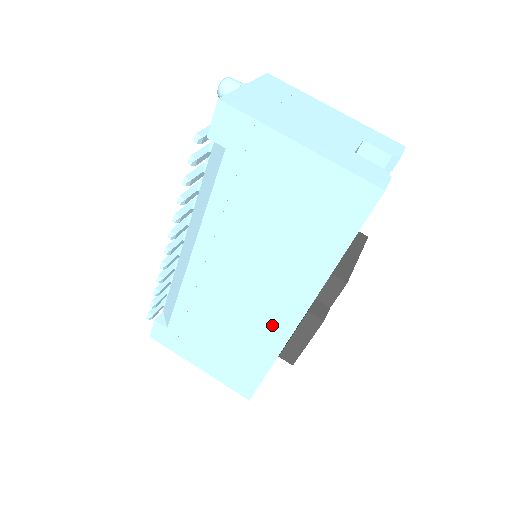
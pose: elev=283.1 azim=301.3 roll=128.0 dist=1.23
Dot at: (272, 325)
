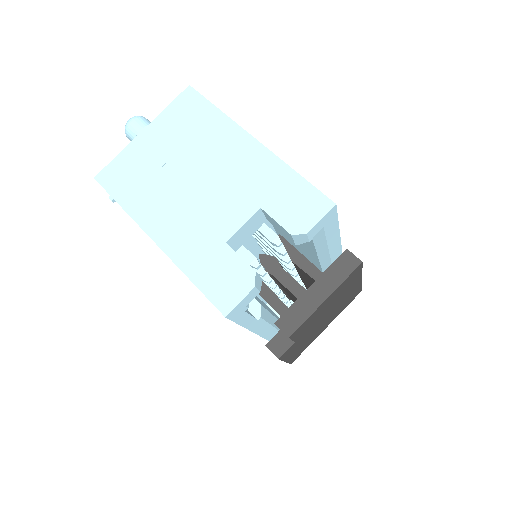
Dot at: occluded
